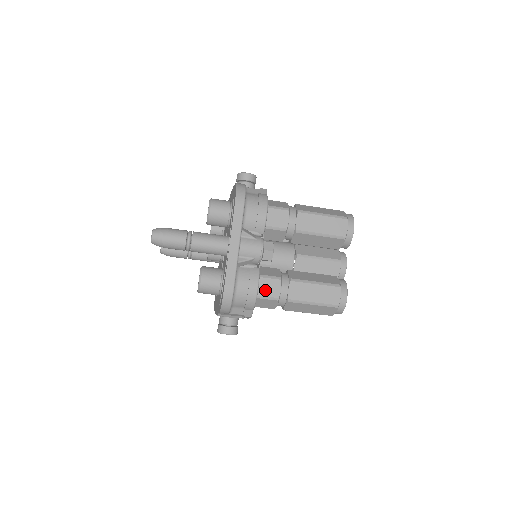
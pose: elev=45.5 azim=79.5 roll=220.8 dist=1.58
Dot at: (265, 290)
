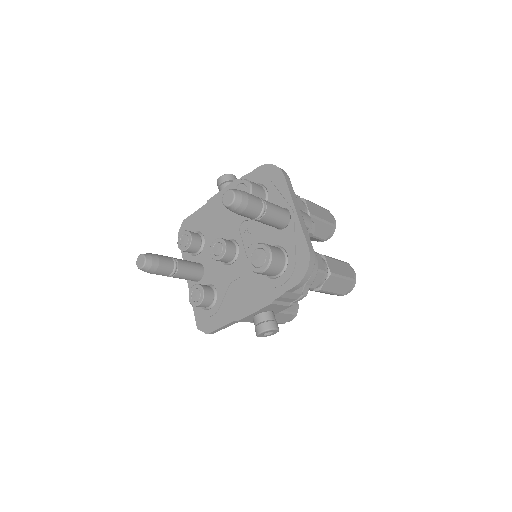
Dot at: occluded
